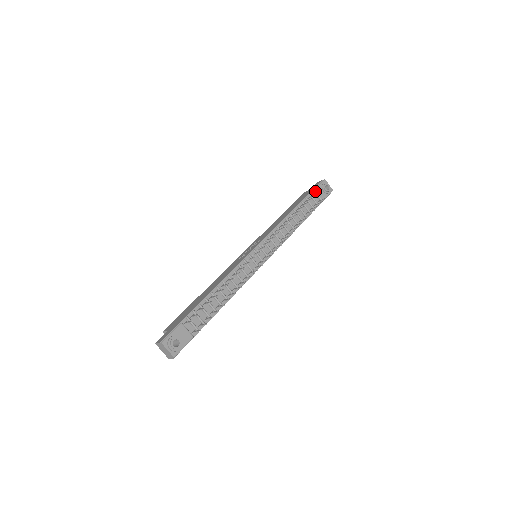
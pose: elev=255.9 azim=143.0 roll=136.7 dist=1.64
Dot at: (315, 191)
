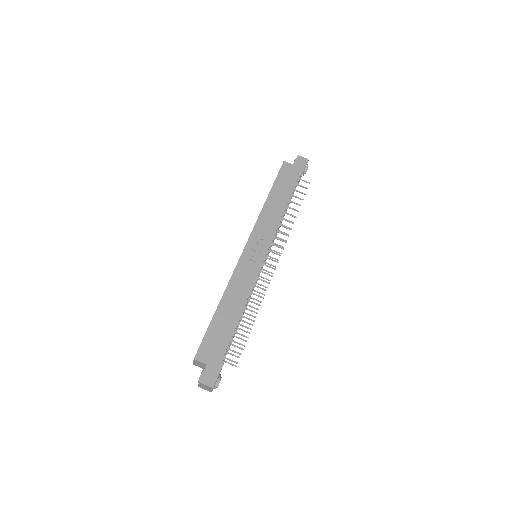
Dot at: occluded
